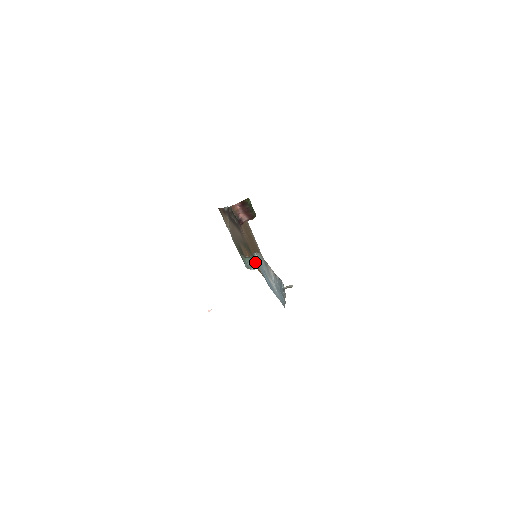
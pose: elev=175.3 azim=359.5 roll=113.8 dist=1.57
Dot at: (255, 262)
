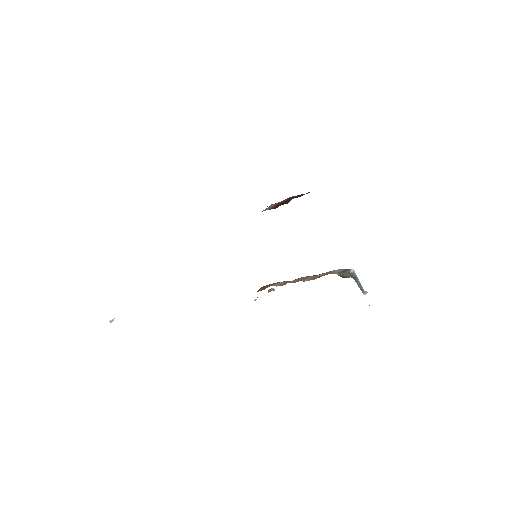
Dot at: occluded
